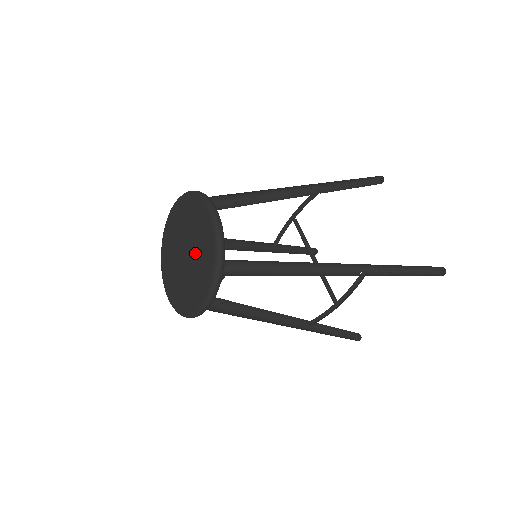
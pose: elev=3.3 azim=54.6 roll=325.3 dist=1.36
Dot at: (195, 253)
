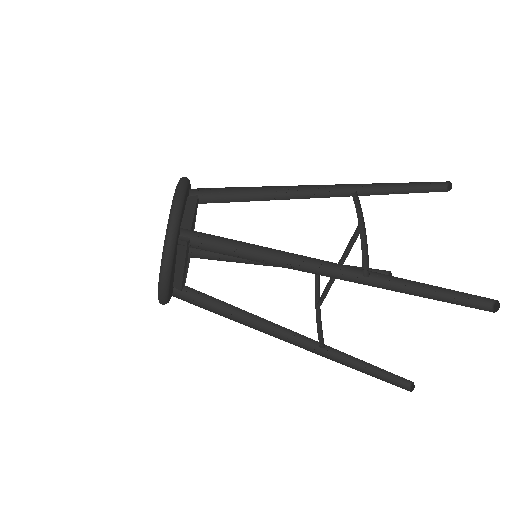
Dot at: occluded
